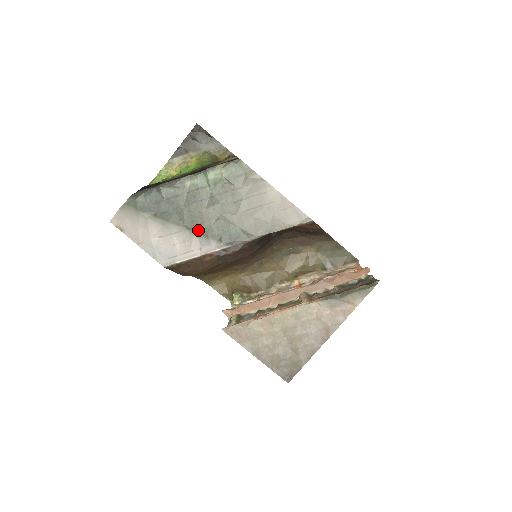
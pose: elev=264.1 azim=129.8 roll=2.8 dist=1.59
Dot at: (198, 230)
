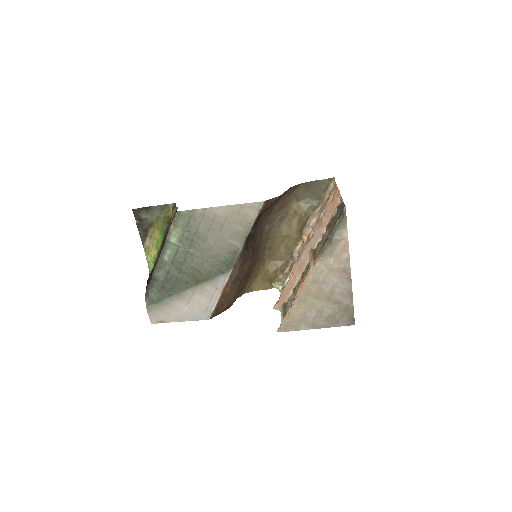
Dot at: (203, 279)
